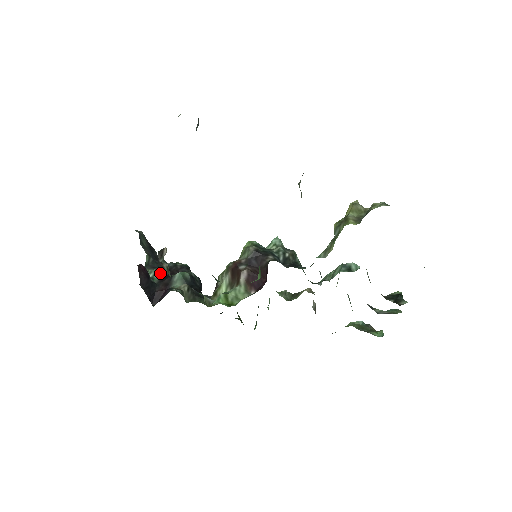
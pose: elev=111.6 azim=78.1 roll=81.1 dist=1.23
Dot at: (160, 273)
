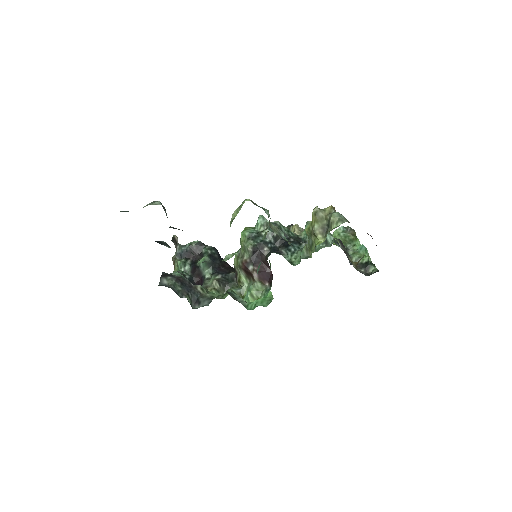
Dot at: (187, 265)
